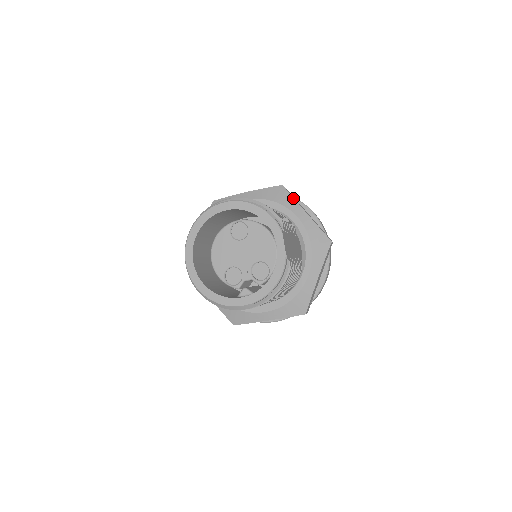
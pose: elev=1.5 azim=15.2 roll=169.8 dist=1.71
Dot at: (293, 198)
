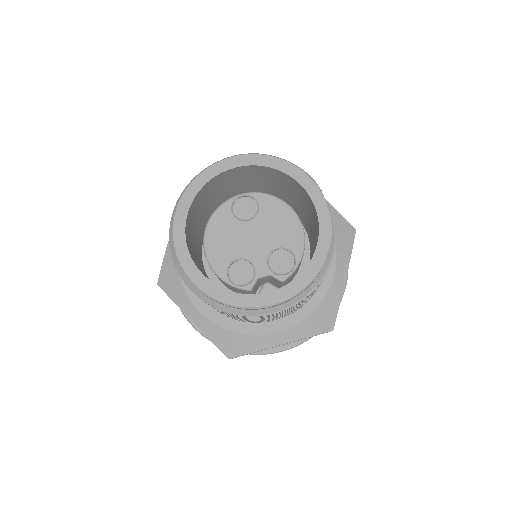
Dot at: occluded
